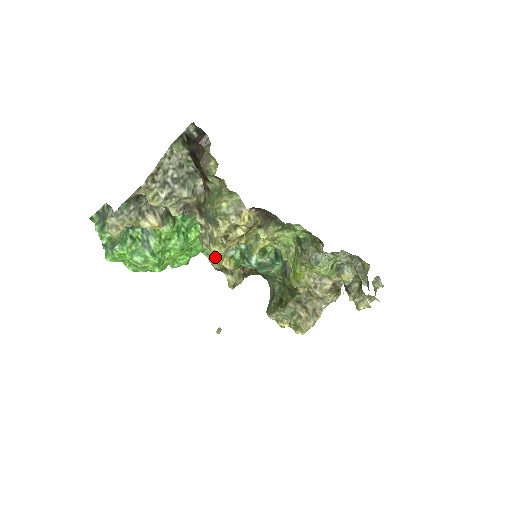
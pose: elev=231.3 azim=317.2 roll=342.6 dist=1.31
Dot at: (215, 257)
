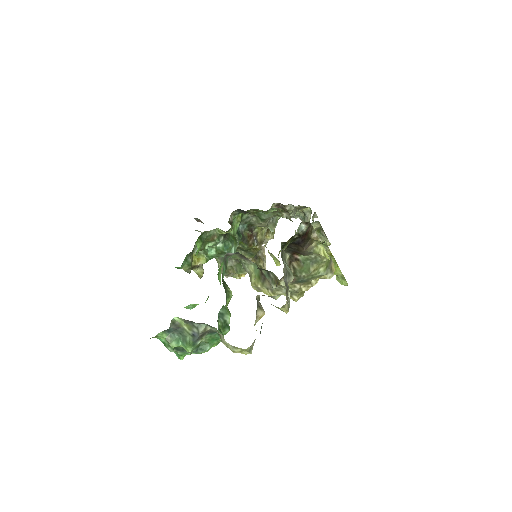
Dot at: (190, 265)
